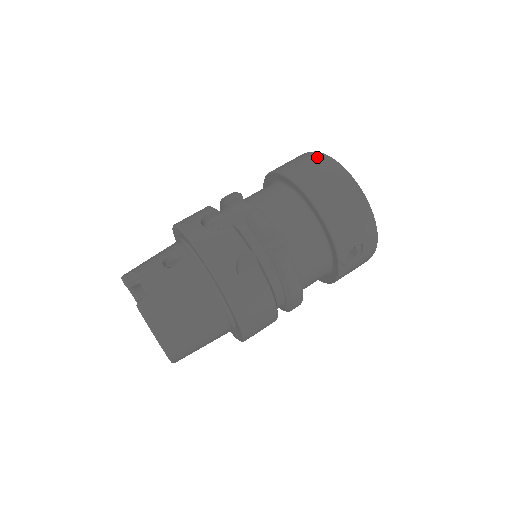
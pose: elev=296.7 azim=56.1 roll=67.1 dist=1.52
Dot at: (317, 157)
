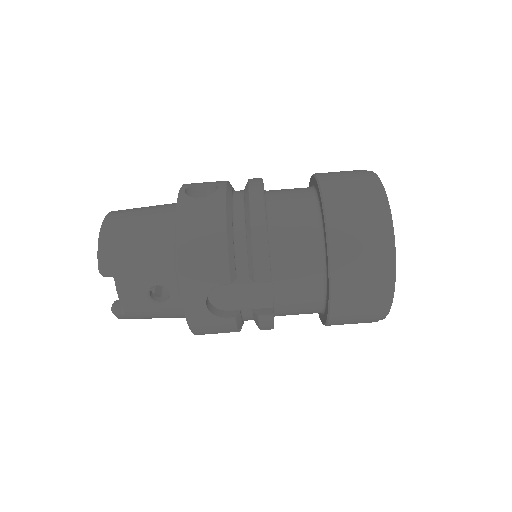
Dot at: (382, 287)
